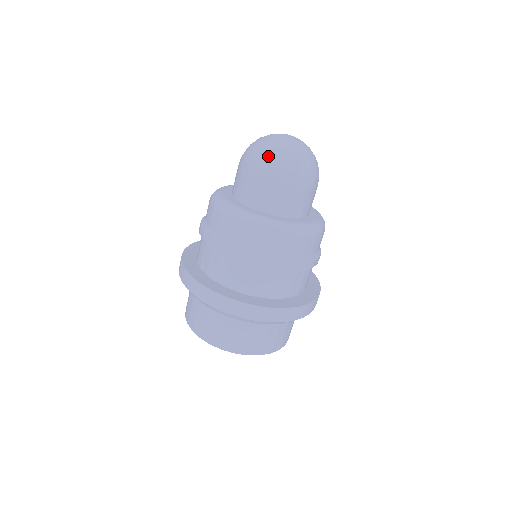
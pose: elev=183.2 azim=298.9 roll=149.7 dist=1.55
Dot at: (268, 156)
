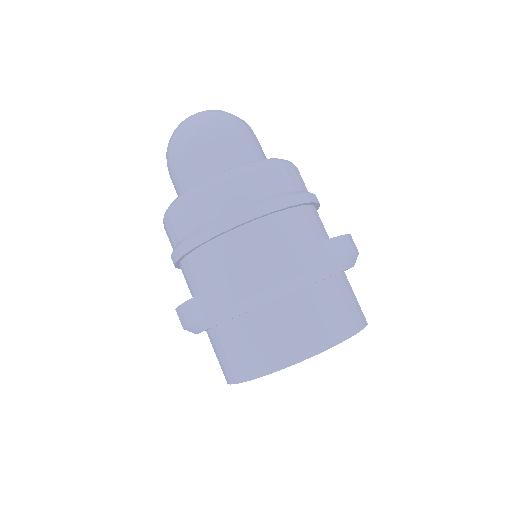
Dot at: (212, 116)
